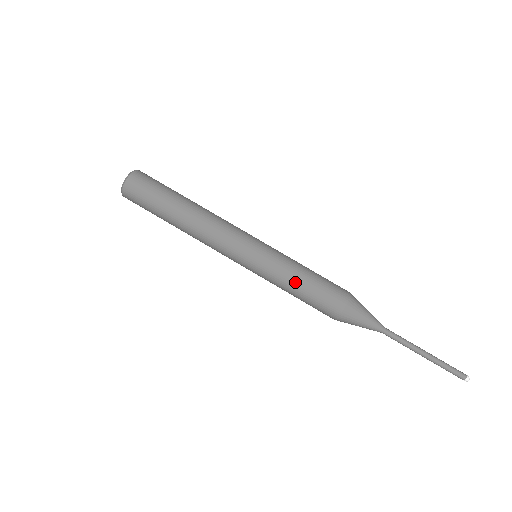
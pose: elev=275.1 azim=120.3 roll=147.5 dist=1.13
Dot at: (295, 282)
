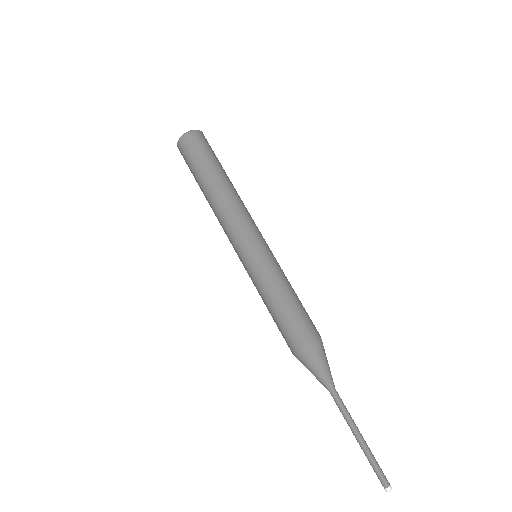
Dot at: (281, 292)
